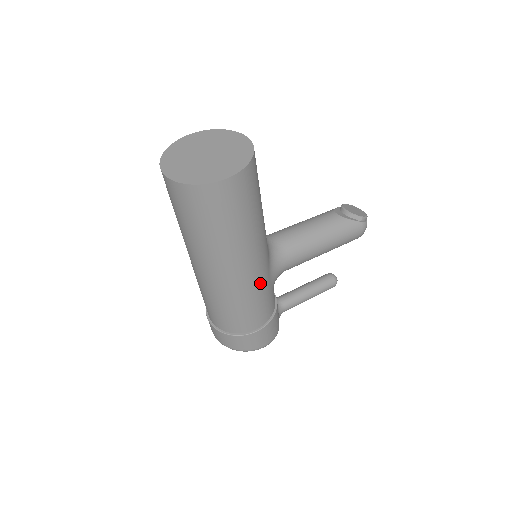
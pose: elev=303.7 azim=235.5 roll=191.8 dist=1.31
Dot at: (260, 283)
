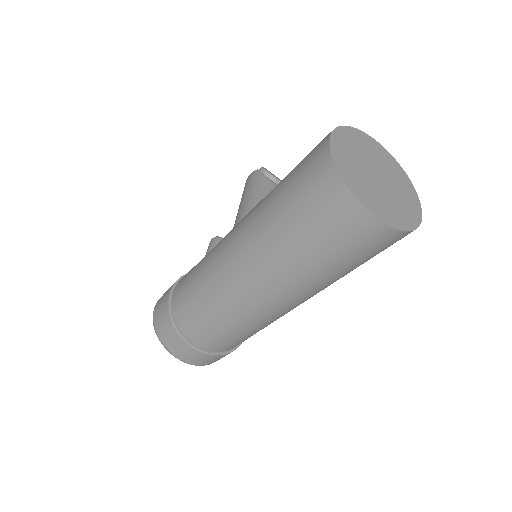
Dot at: occluded
